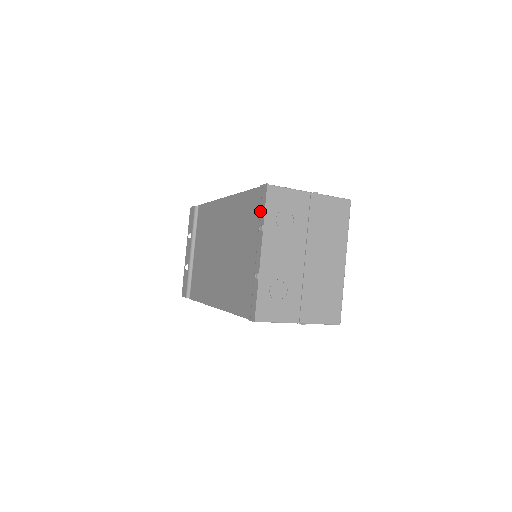
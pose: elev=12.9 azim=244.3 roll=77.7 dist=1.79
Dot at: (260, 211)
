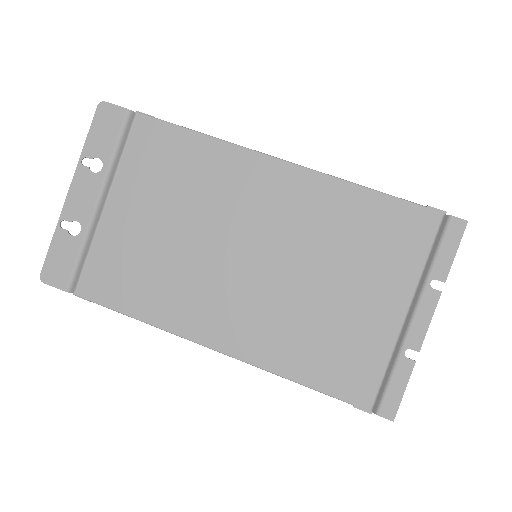
Dot at: (438, 256)
